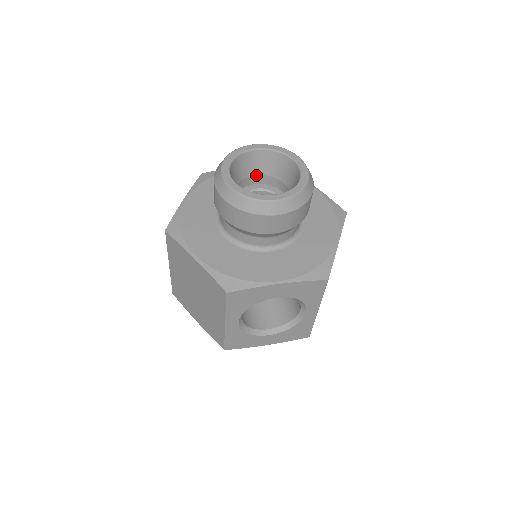
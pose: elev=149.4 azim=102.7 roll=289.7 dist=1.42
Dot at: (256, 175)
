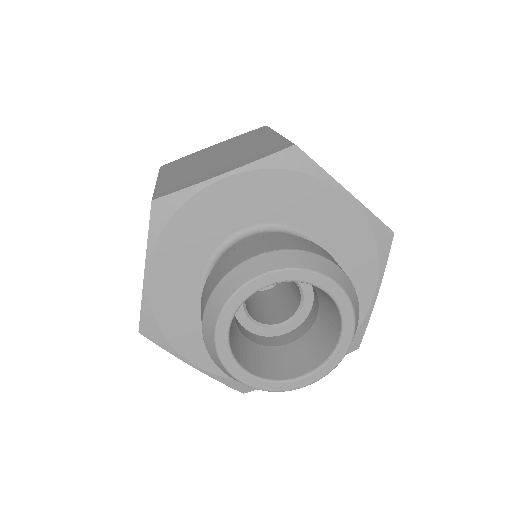
Dot at: occluded
